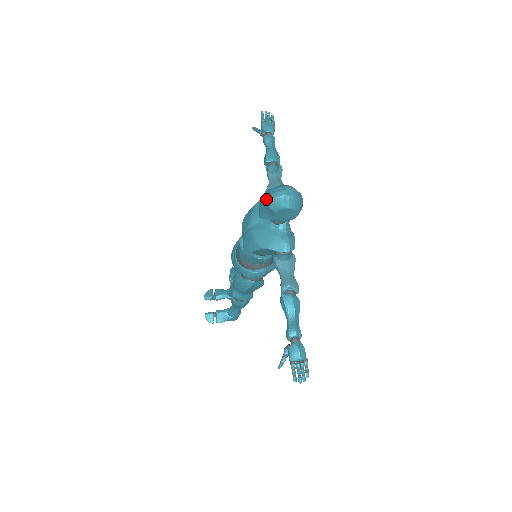
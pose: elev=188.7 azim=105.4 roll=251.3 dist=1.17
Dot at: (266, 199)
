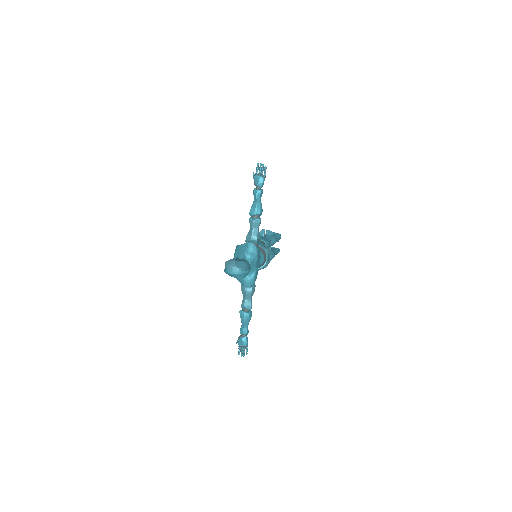
Dot at: occluded
